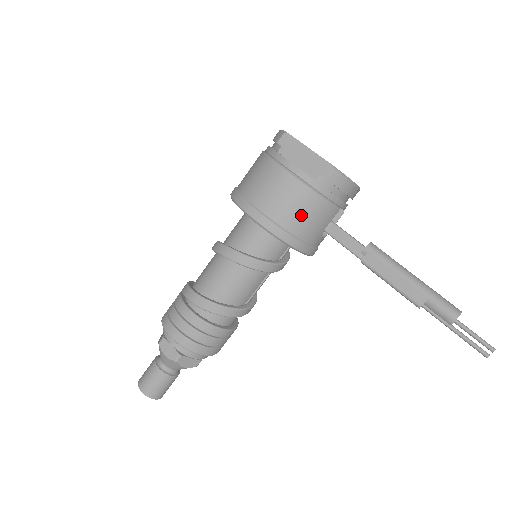
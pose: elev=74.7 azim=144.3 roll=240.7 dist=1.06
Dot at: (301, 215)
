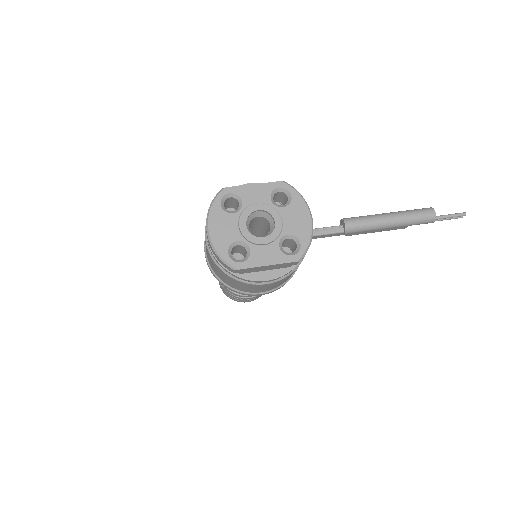
Dot at: occluded
